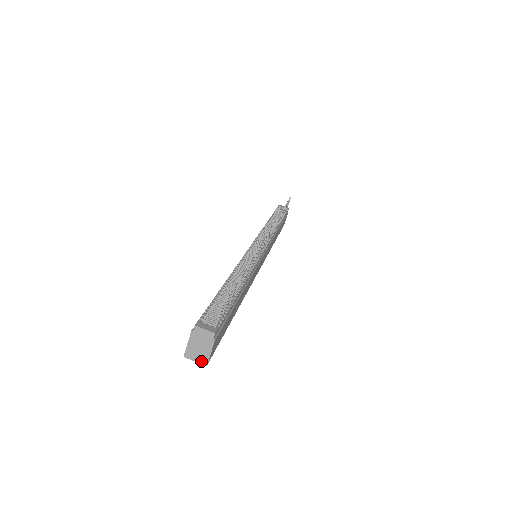
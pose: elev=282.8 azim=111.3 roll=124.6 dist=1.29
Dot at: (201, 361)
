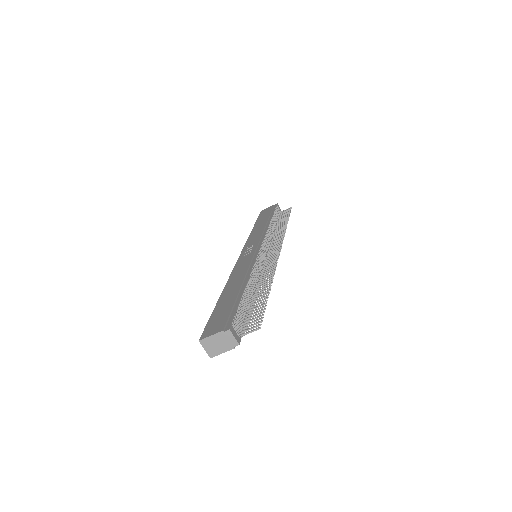
Dot at: (209, 353)
